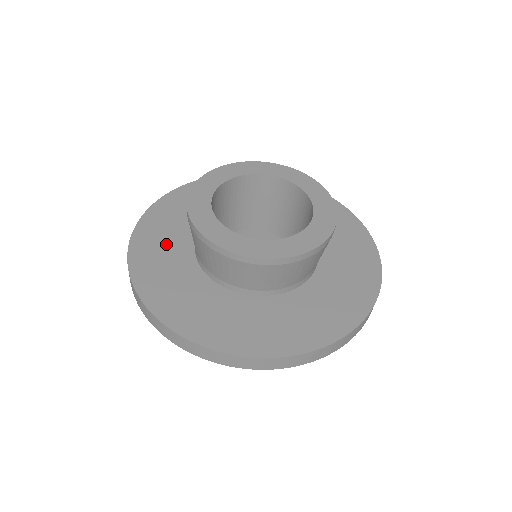
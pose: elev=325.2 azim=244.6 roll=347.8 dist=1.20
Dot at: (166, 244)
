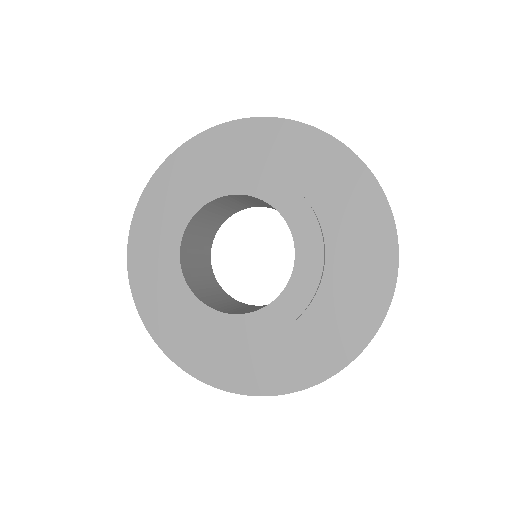
Dot at: occluded
